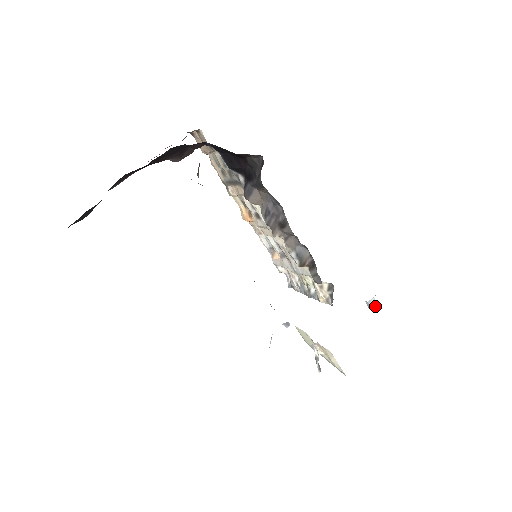
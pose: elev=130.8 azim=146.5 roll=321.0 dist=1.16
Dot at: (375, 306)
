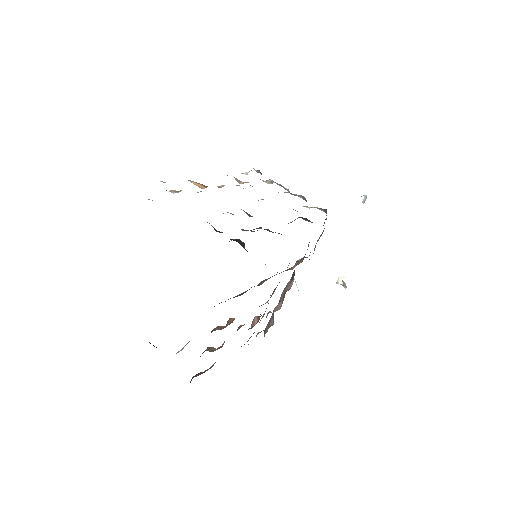
Dot at: (366, 197)
